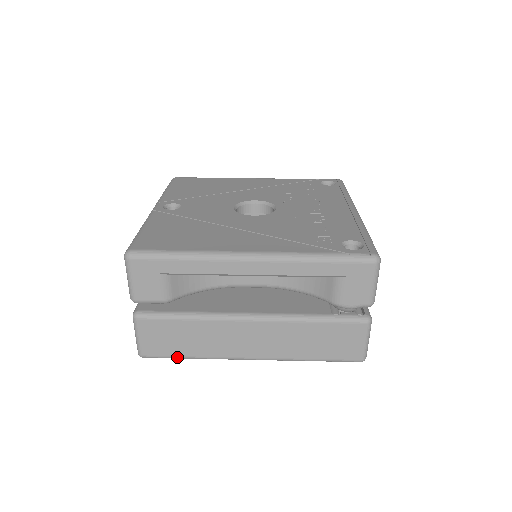
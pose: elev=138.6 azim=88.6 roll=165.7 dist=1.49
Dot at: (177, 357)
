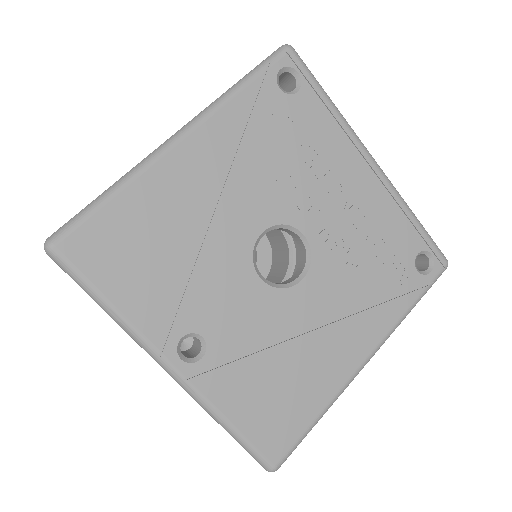
Dot at: occluded
